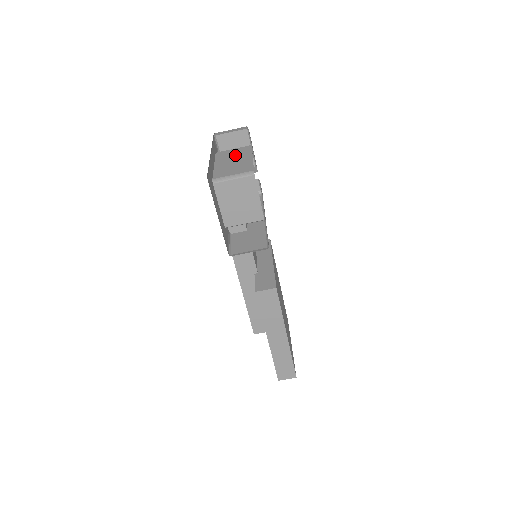
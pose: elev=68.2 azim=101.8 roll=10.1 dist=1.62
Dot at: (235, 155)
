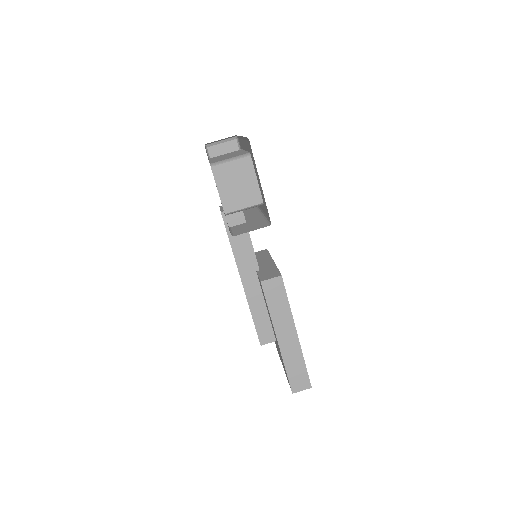
Dot at: (228, 154)
